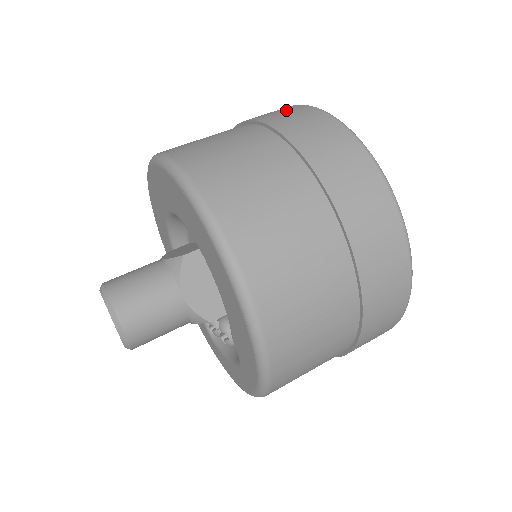
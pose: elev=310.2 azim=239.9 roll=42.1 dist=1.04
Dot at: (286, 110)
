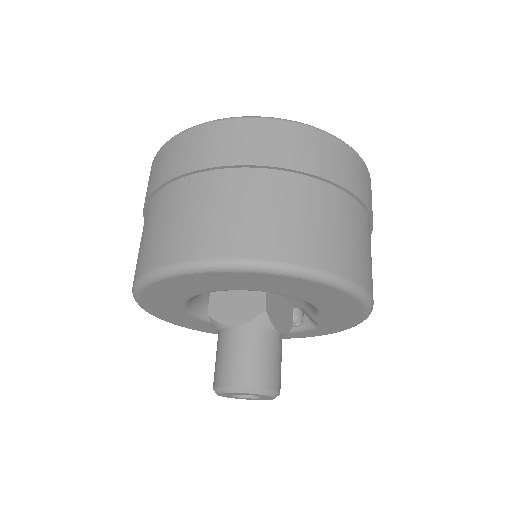
Dot at: (235, 135)
